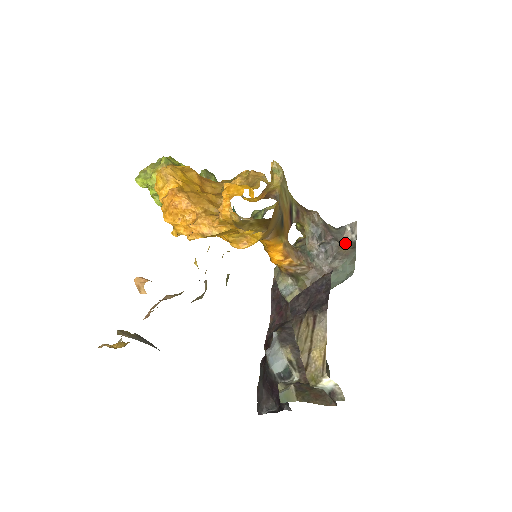
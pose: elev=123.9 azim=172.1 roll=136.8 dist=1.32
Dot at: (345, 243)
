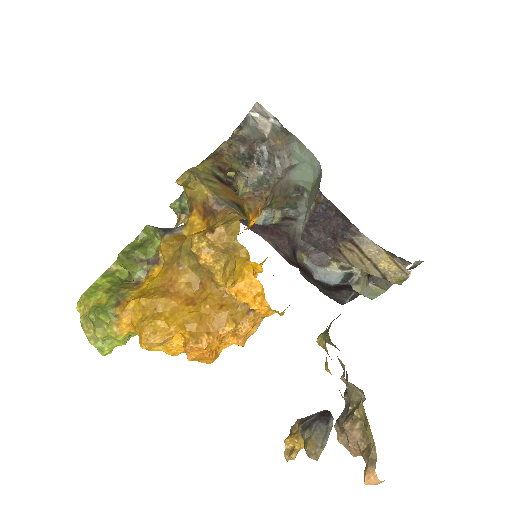
Dot at: (271, 134)
